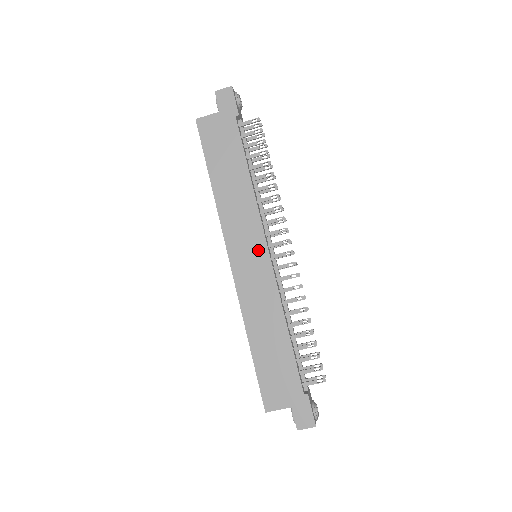
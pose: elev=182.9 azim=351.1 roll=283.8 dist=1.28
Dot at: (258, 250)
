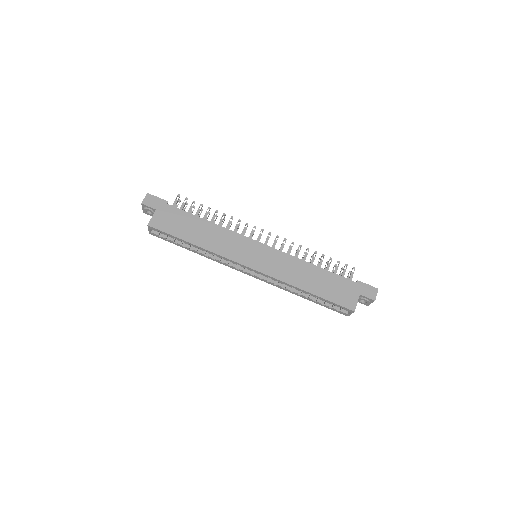
Dot at: (256, 248)
